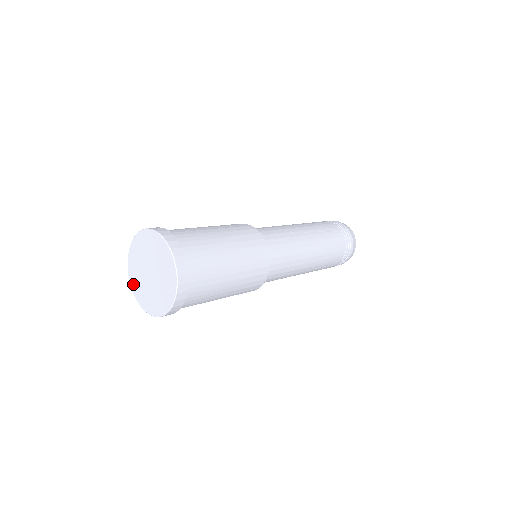
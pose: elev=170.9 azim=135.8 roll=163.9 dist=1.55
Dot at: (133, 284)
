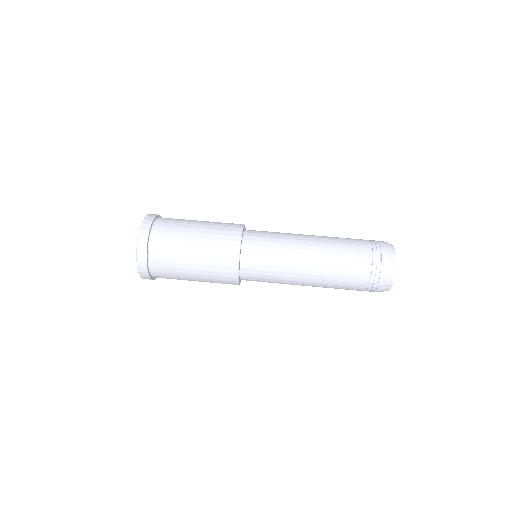
Dot at: occluded
